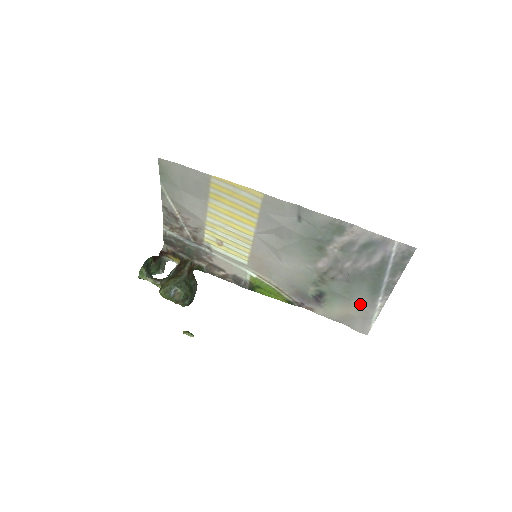
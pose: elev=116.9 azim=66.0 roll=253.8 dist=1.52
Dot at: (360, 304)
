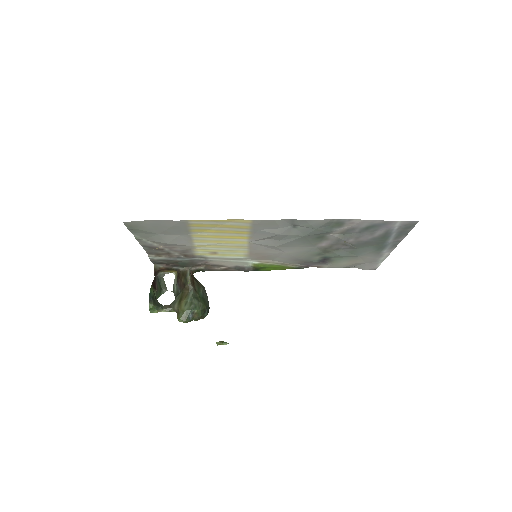
Dot at: (366, 257)
